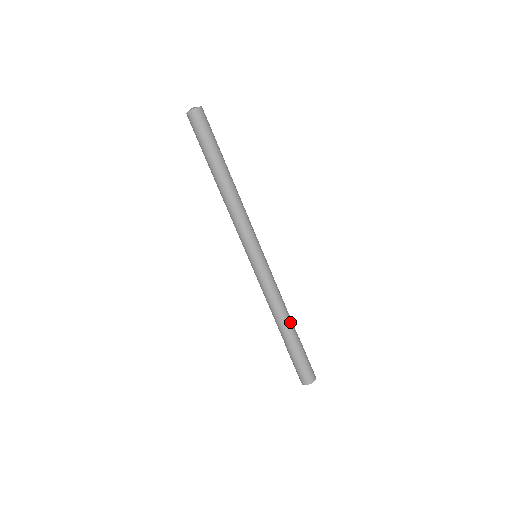
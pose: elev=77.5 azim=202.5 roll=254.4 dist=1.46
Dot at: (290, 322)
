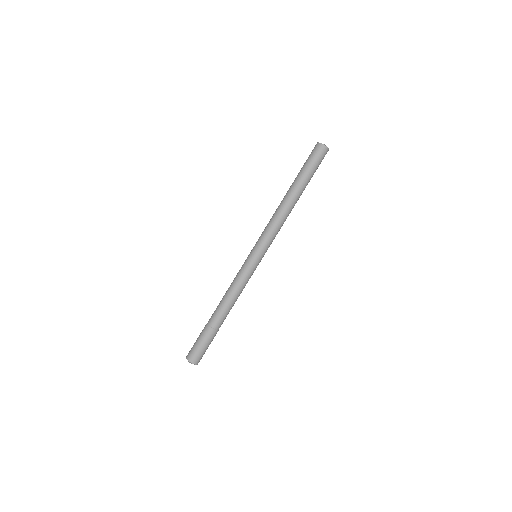
Dot at: (223, 312)
